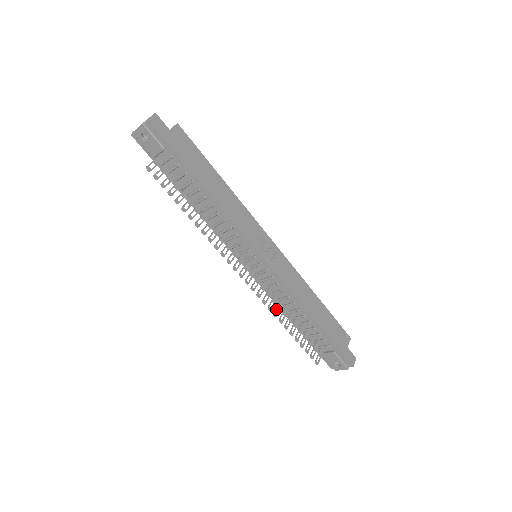
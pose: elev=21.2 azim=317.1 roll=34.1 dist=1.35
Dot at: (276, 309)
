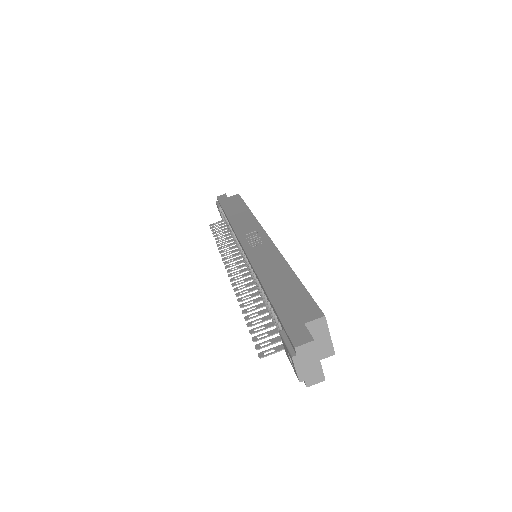
Dot at: (246, 296)
